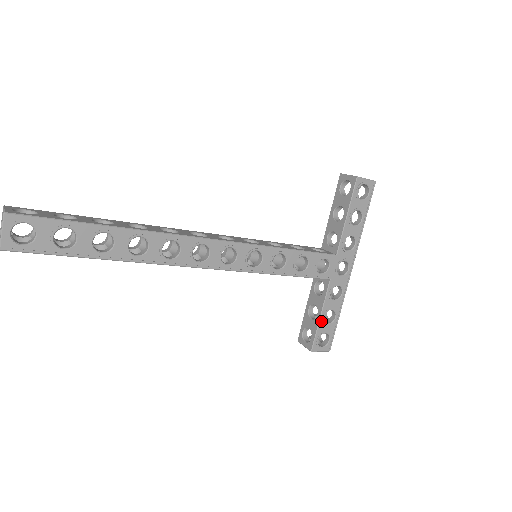
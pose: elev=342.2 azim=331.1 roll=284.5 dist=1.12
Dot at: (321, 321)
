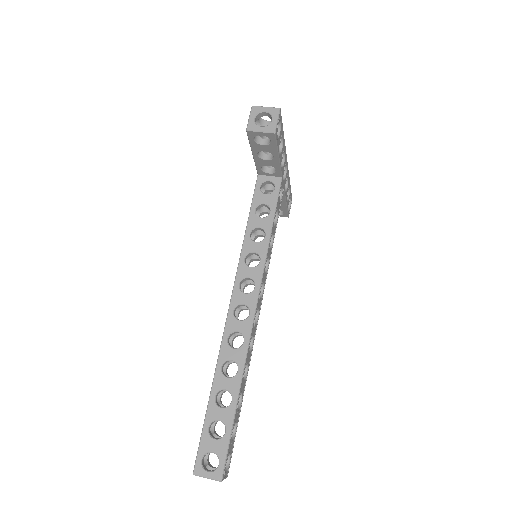
Dot at: (287, 204)
